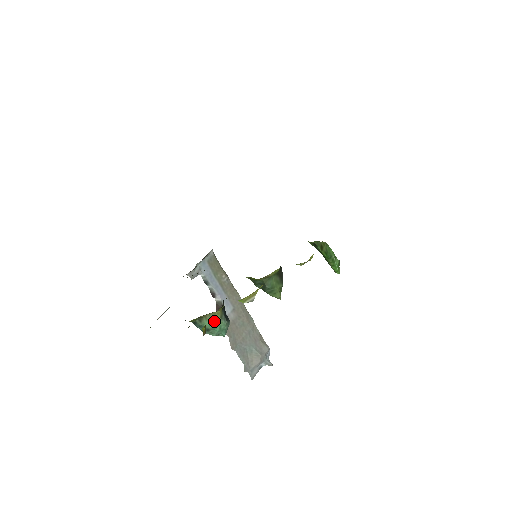
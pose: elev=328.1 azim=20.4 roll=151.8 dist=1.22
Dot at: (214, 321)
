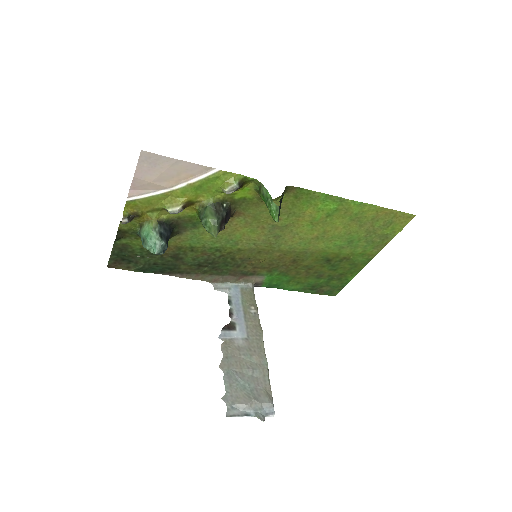
Dot at: (148, 229)
